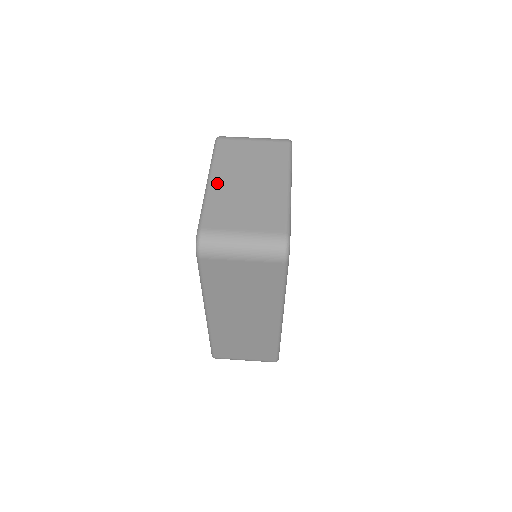
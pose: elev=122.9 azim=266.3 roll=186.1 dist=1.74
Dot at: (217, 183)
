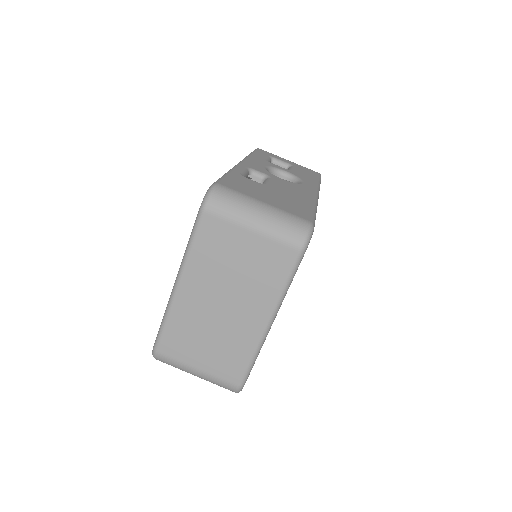
Dot at: (184, 295)
